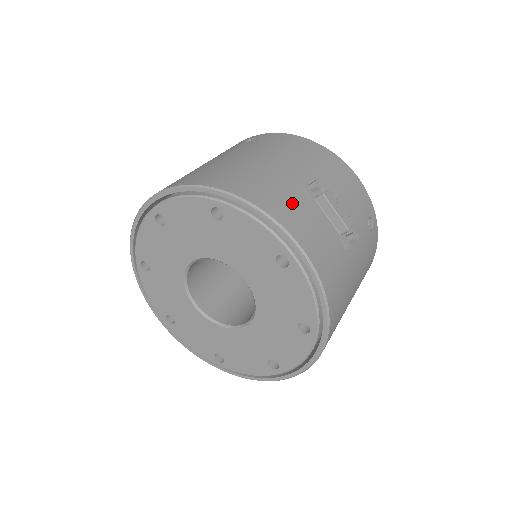
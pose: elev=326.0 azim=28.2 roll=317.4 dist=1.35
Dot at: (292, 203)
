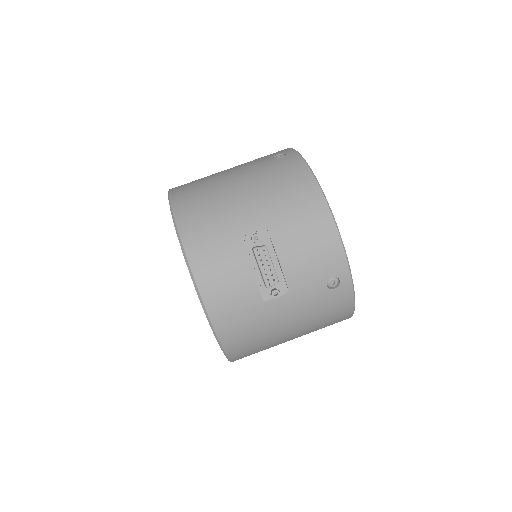
Dot at: (218, 248)
